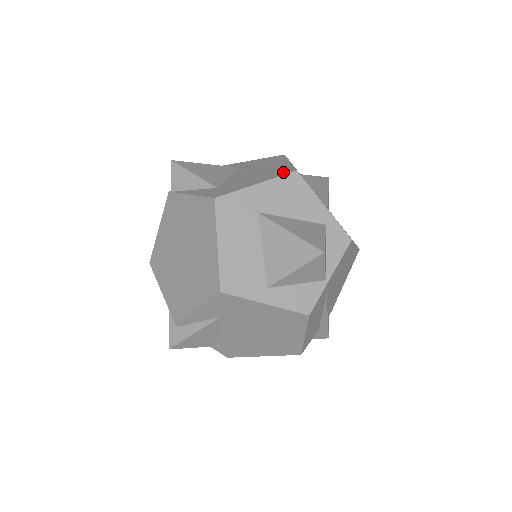
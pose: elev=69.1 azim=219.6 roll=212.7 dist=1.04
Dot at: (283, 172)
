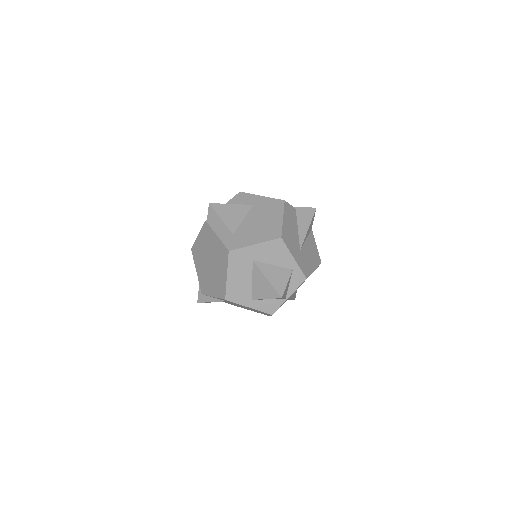
Dot at: (273, 235)
